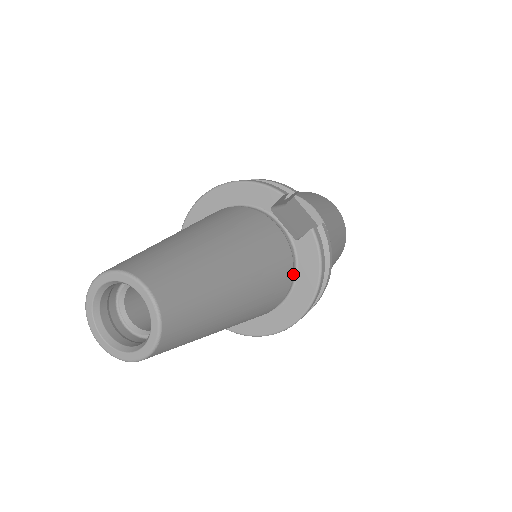
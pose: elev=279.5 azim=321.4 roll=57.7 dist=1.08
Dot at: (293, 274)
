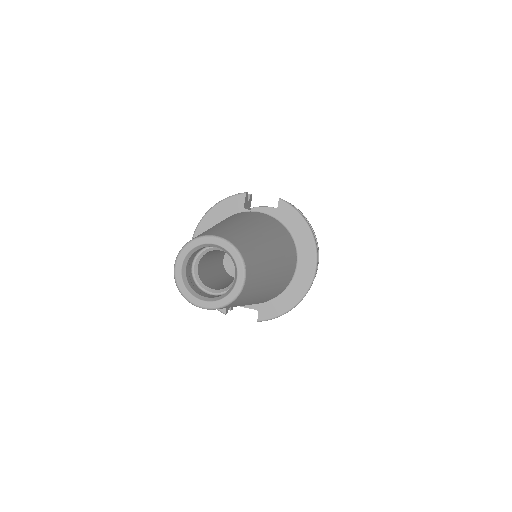
Dot at: (290, 235)
